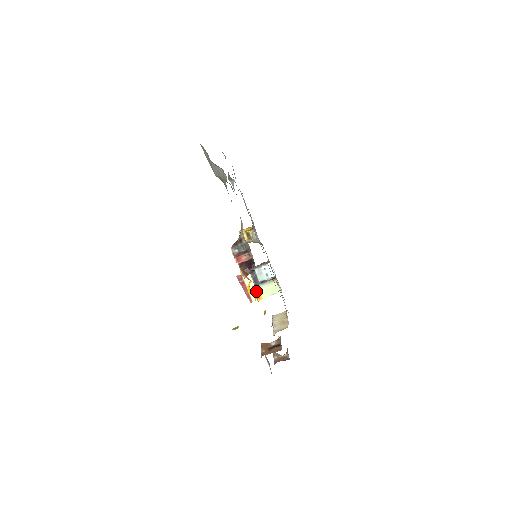
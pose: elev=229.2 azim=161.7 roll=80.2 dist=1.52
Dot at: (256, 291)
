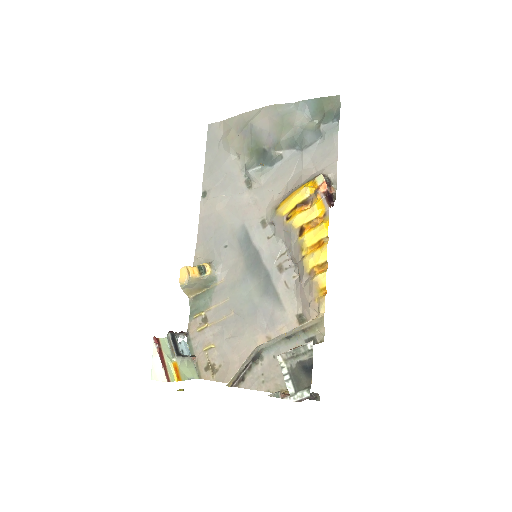
Dot at: (175, 366)
